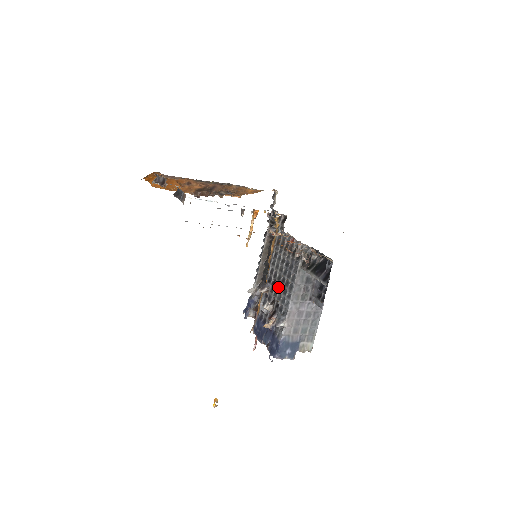
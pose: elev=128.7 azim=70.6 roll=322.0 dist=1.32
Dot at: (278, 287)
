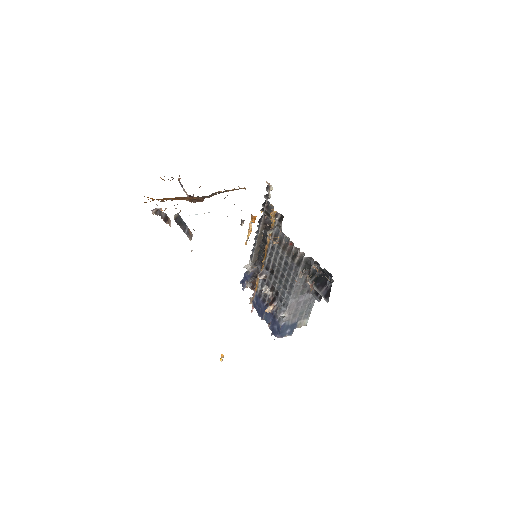
Dot at: (277, 279)
